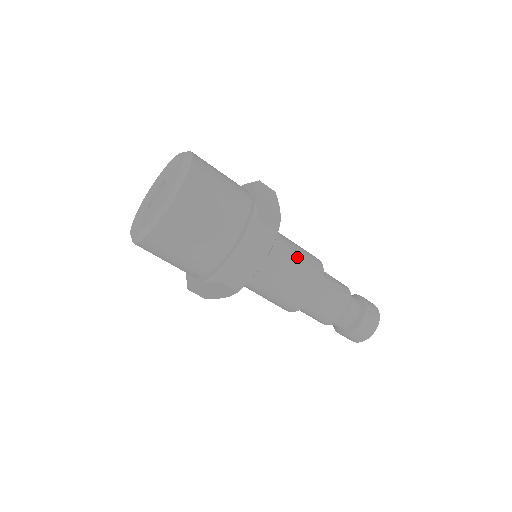
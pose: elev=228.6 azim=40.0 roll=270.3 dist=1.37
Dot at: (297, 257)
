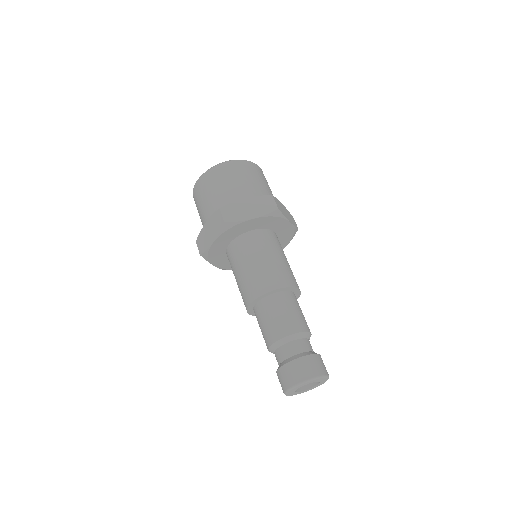
Dot at: (283, 260)
